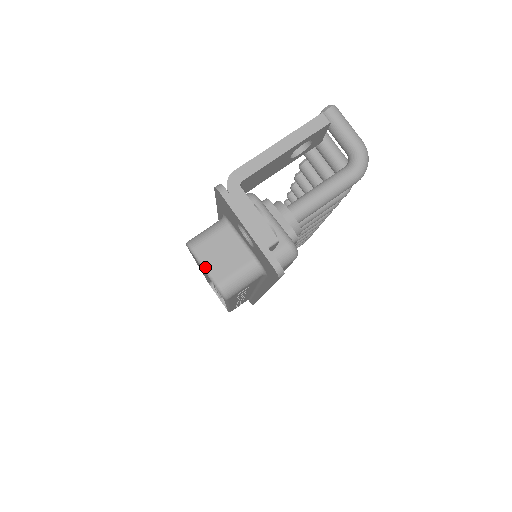
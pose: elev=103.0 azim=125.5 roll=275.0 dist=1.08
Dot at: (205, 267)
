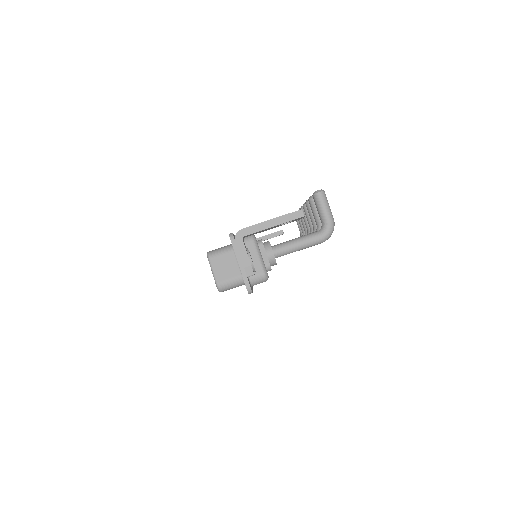
Dot at: (213, 271)
